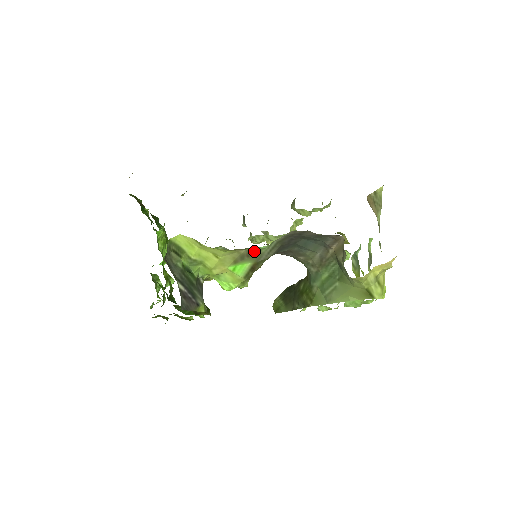
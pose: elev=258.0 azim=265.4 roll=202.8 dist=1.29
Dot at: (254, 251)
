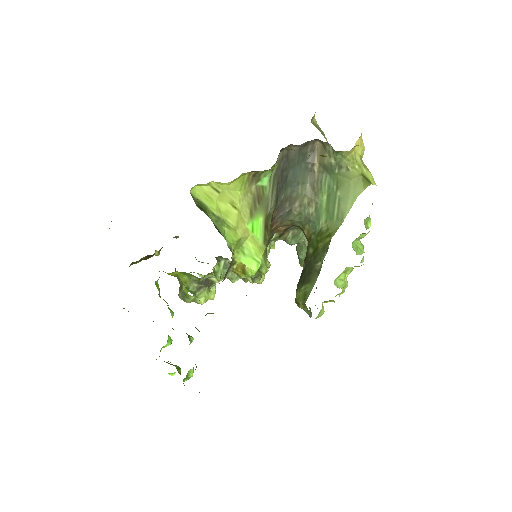
Dot at: (261, 191)
